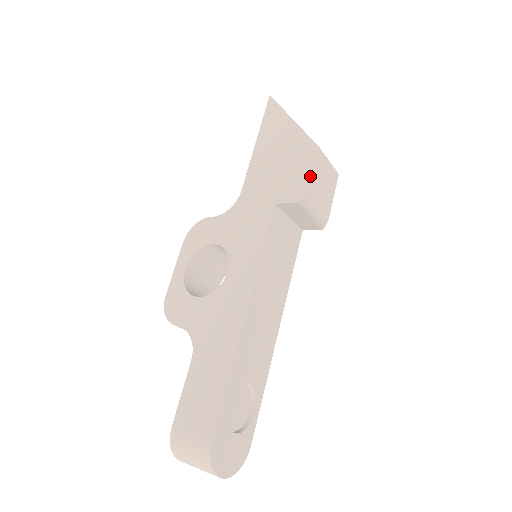
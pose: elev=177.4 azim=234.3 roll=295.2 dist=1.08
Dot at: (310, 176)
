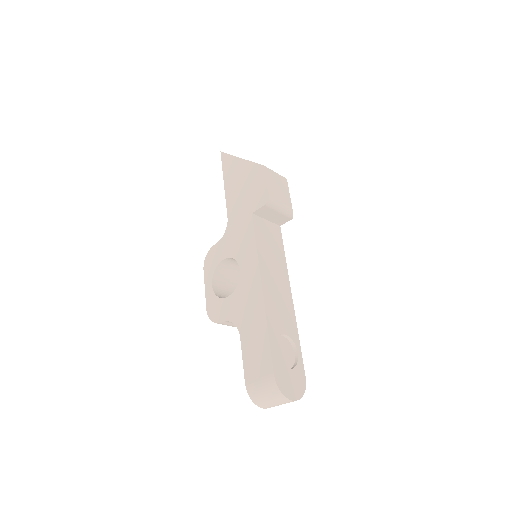
Dot at: (266, 185)
